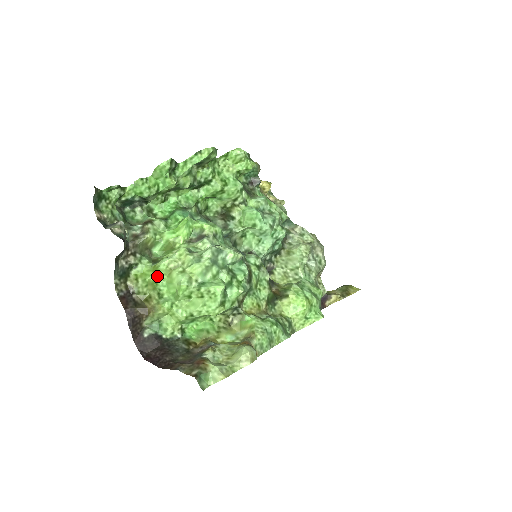
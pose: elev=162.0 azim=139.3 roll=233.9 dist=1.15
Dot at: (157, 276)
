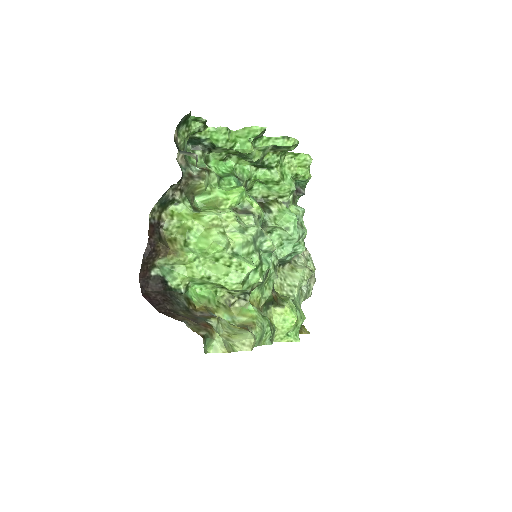
Dot at: (194, 224)
